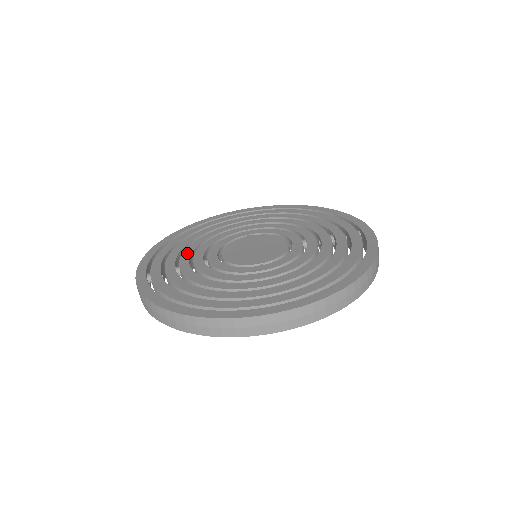
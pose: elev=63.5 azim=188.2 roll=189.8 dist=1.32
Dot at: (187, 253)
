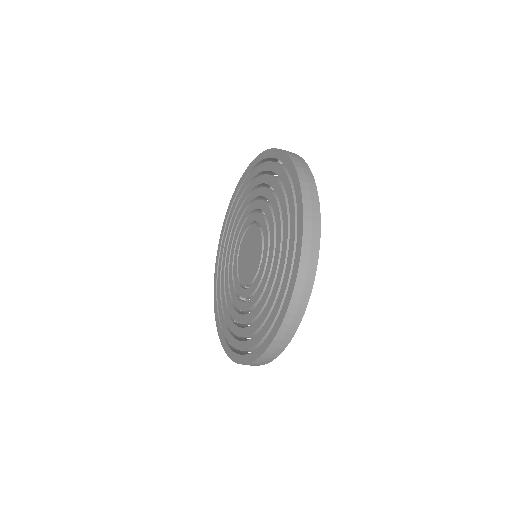
Dot at: (229, 302)
